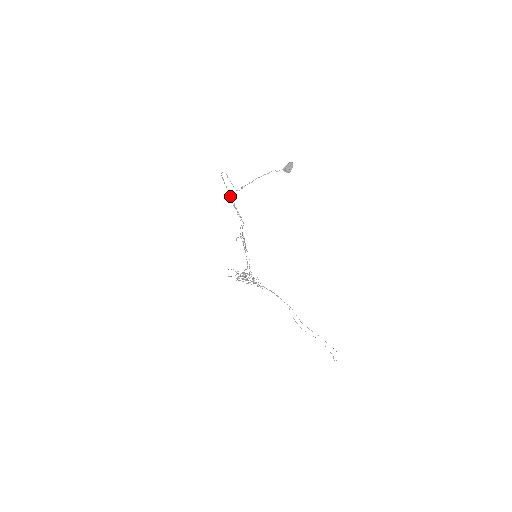
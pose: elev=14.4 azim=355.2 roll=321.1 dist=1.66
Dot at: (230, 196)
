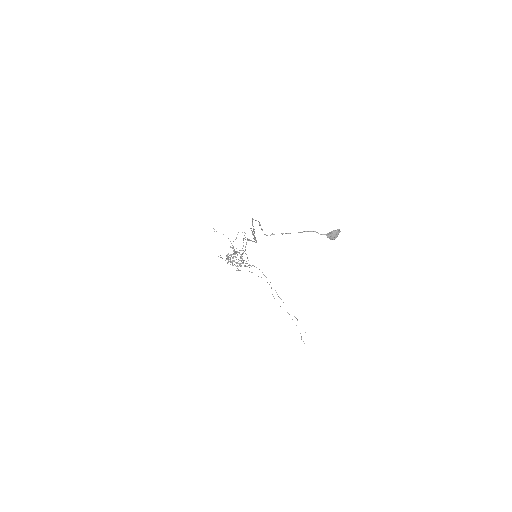
Dot at: (253, 229)
